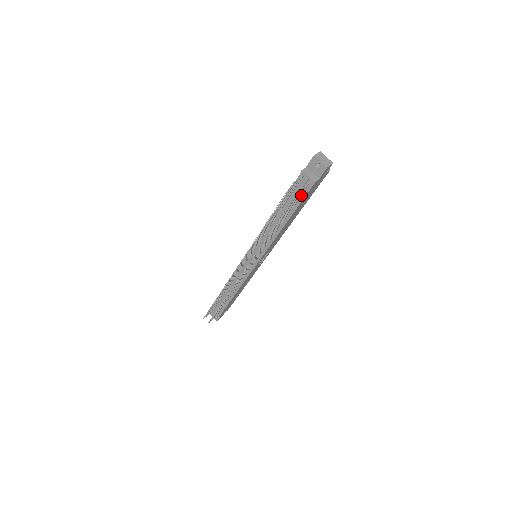
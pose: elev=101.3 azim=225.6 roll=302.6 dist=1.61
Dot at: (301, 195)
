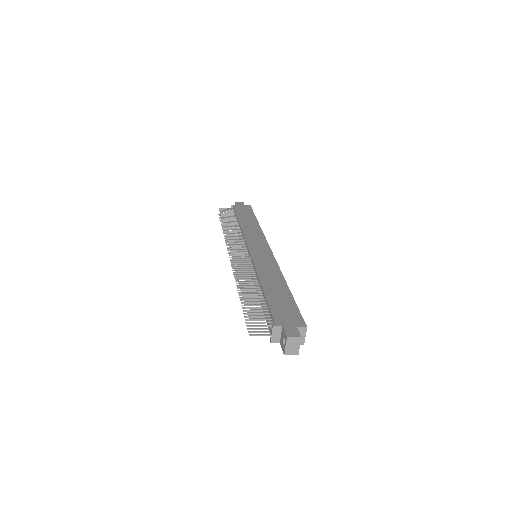
Dot at: occluded
